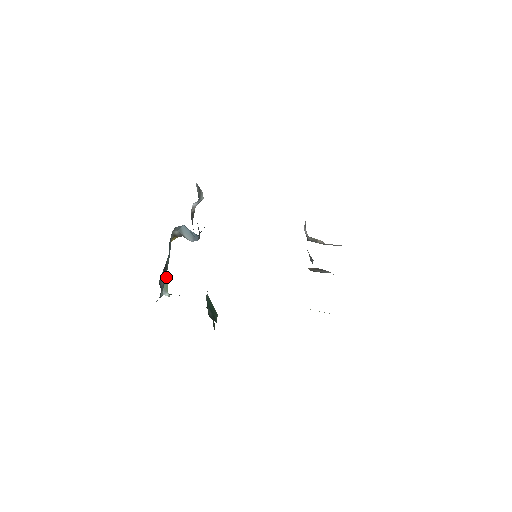
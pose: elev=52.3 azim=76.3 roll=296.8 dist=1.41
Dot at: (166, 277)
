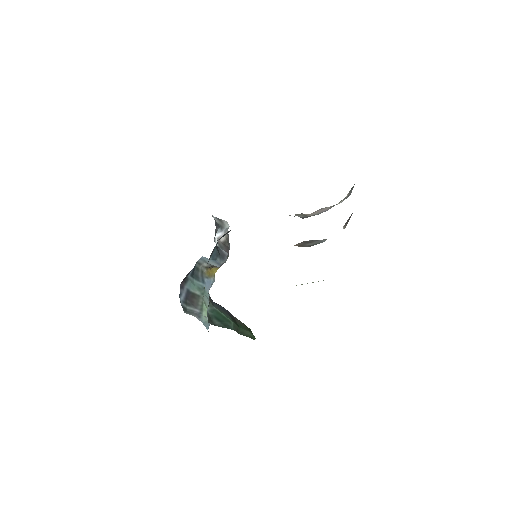
Dot at: (203, 305)
